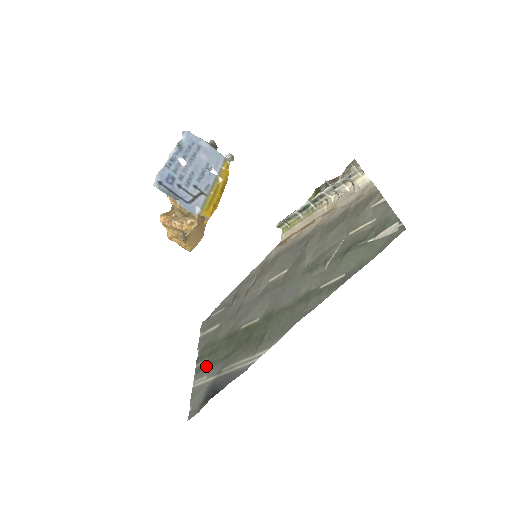
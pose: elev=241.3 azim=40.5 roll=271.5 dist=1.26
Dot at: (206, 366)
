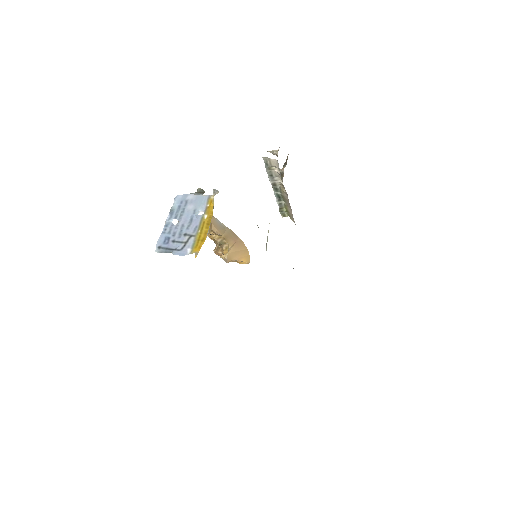
Dot at: occluded
